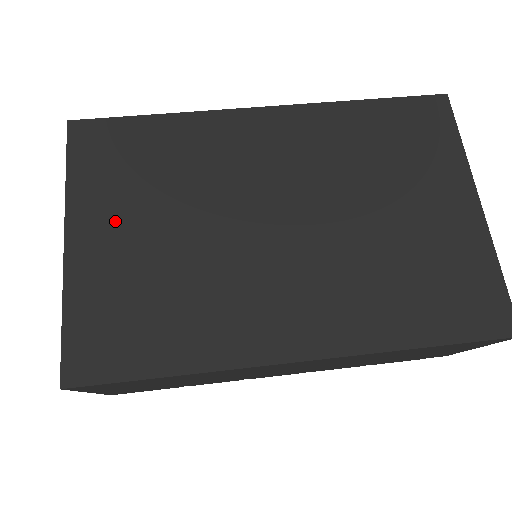
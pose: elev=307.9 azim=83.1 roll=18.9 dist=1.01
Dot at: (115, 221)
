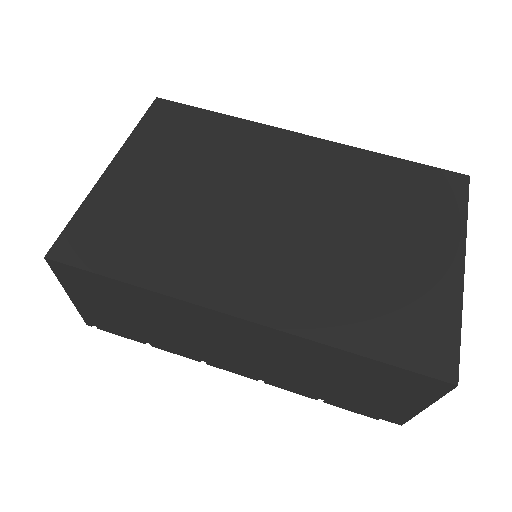
Dot at: (152, 167)
